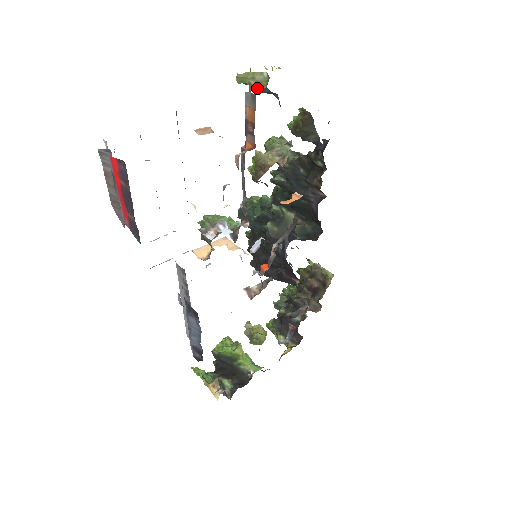
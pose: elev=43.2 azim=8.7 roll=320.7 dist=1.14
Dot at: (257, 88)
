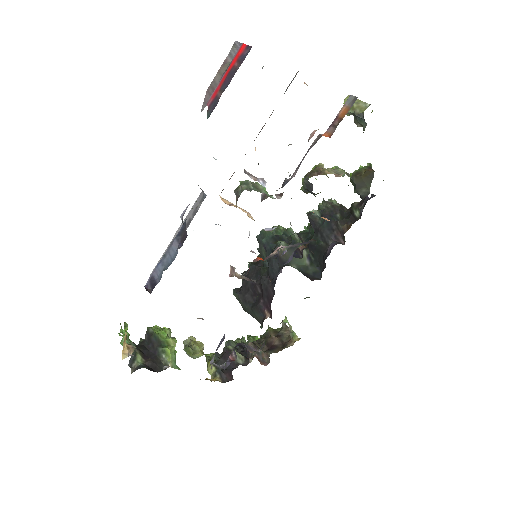
Dot at: (356, 111)
